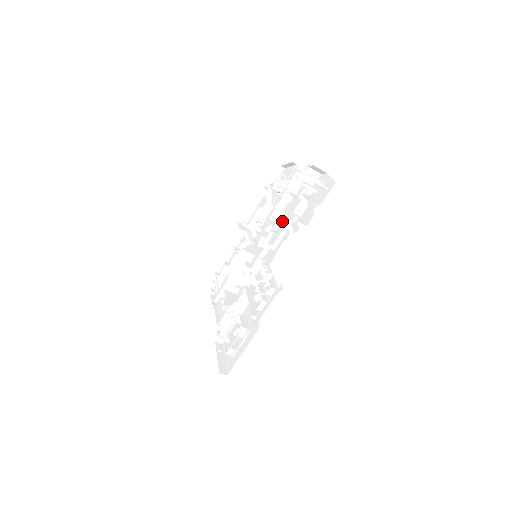
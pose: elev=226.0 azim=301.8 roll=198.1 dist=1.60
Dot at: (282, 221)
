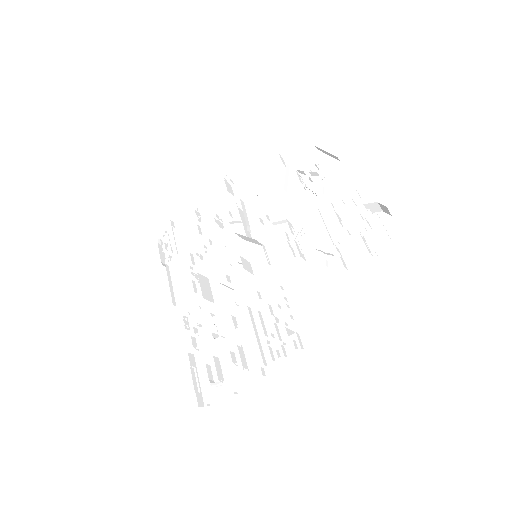
Dot at: (301, 226)
